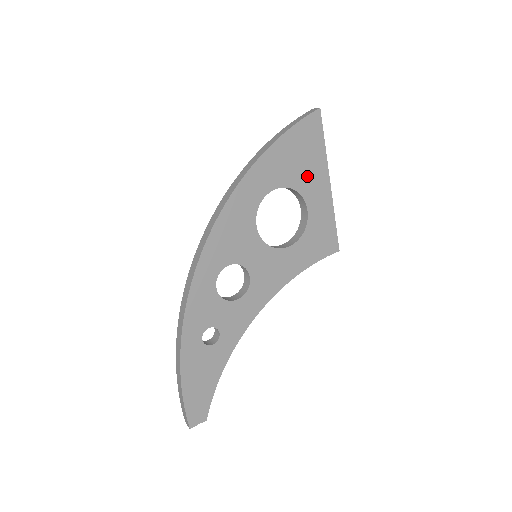
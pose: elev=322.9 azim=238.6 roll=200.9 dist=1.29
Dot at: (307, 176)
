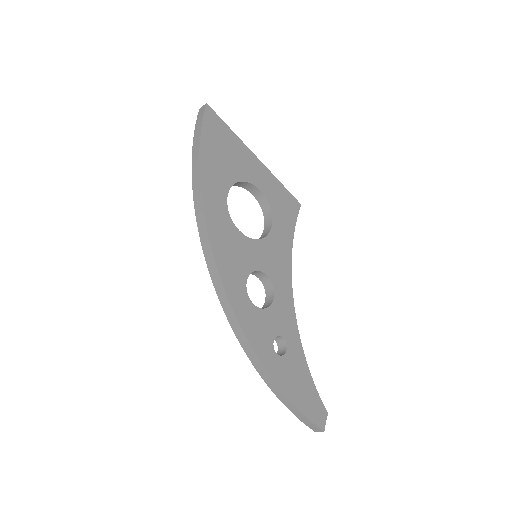
Dot at: (239, 164)
